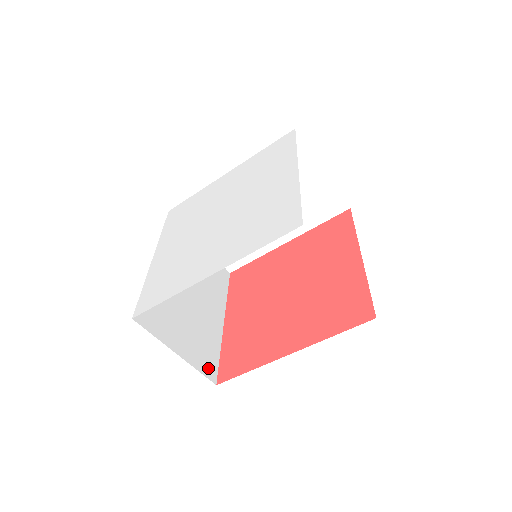
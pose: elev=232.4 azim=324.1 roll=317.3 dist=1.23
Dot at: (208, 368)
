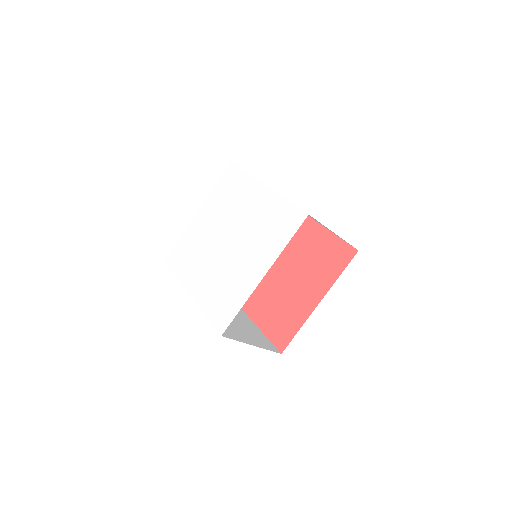
Dot at: occluded
